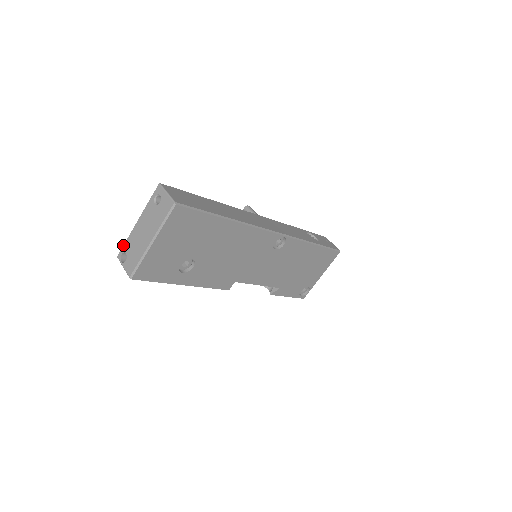
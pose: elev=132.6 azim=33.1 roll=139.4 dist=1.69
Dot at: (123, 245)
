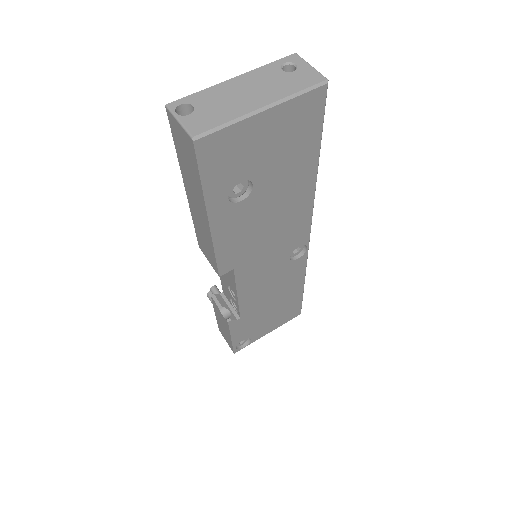
Dot at: occluded
